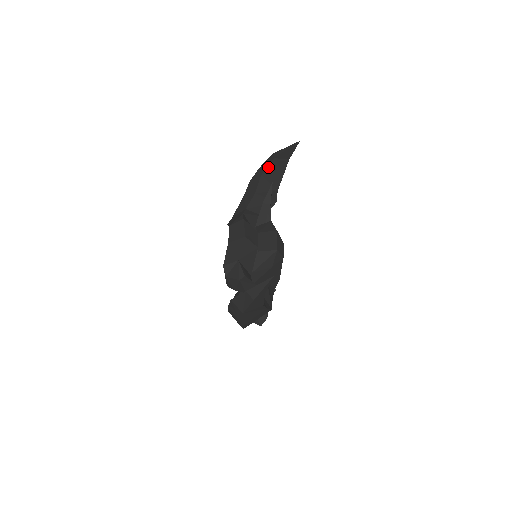
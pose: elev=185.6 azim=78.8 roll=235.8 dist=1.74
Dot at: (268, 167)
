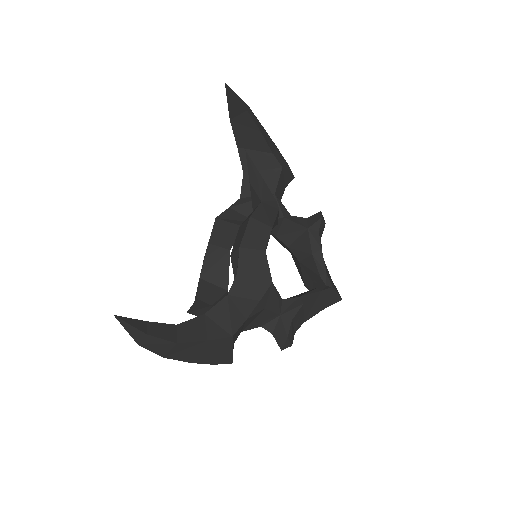
Dot at: (235, 134)
